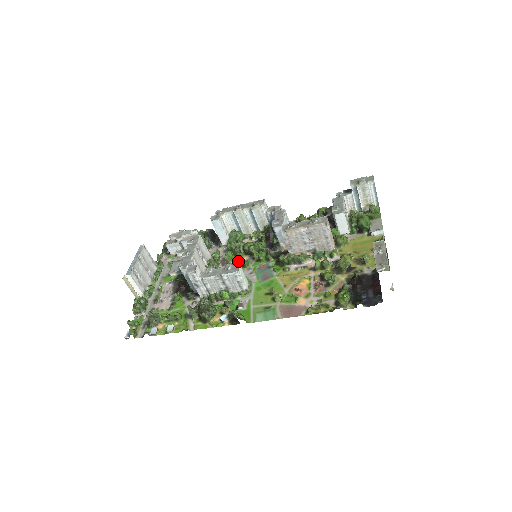
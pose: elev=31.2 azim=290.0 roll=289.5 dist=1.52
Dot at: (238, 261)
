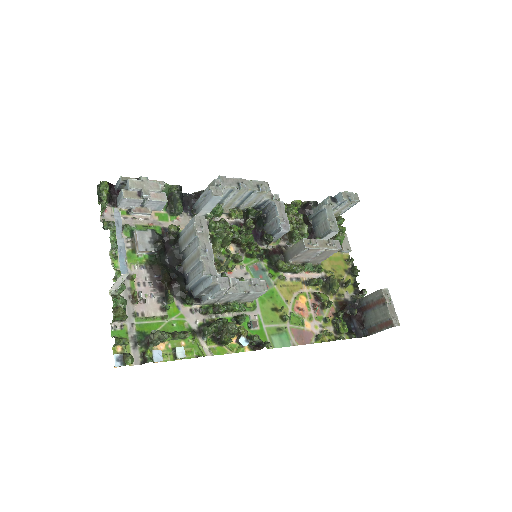
Dot at: (231, 254)
